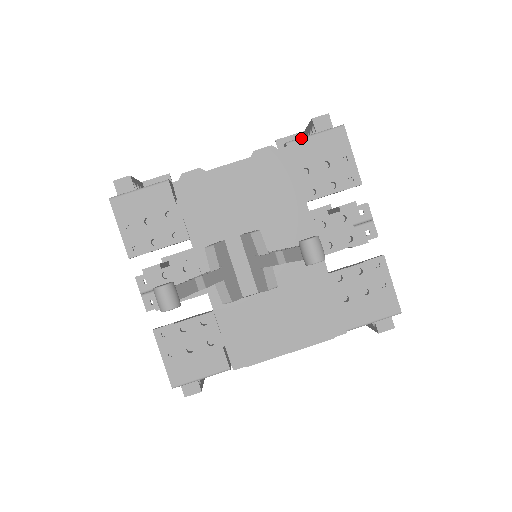
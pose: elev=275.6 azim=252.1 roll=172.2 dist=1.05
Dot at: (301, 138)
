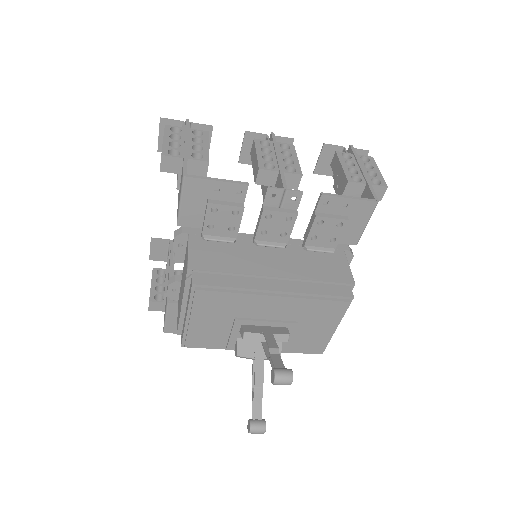
Dot at: (179, 214)
